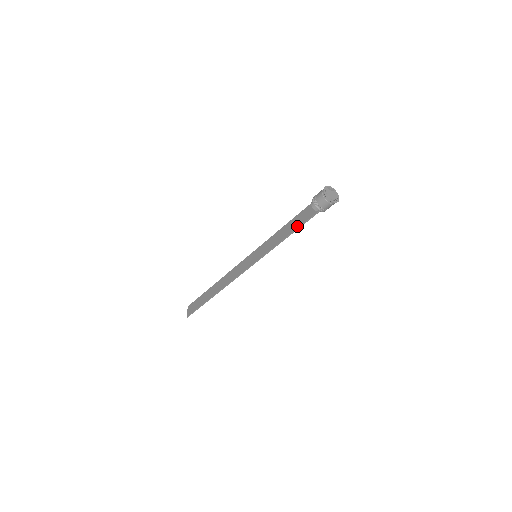
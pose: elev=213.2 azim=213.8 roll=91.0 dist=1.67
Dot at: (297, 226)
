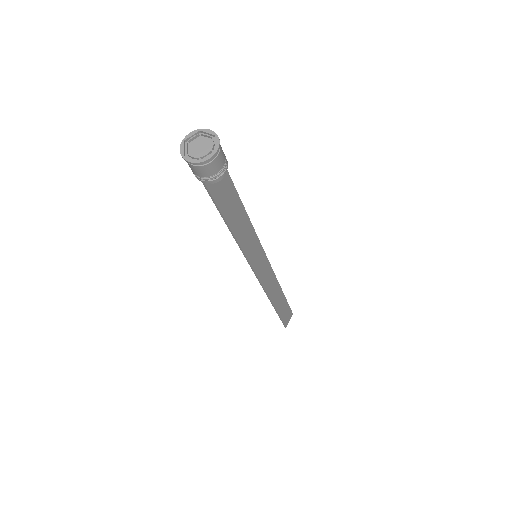
Dot at: (221, 210)
